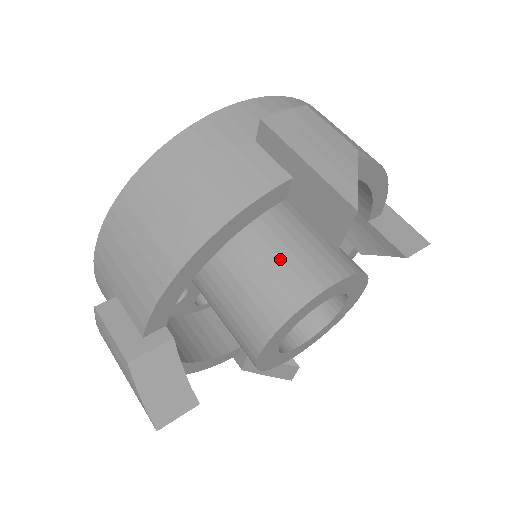
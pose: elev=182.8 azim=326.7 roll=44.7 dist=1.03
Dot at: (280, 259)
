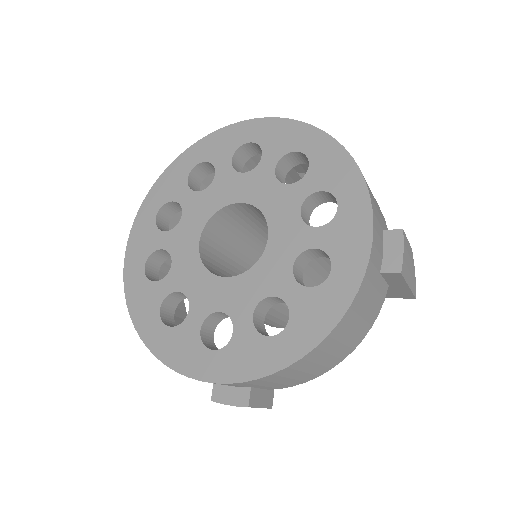
Dot at: occluded
